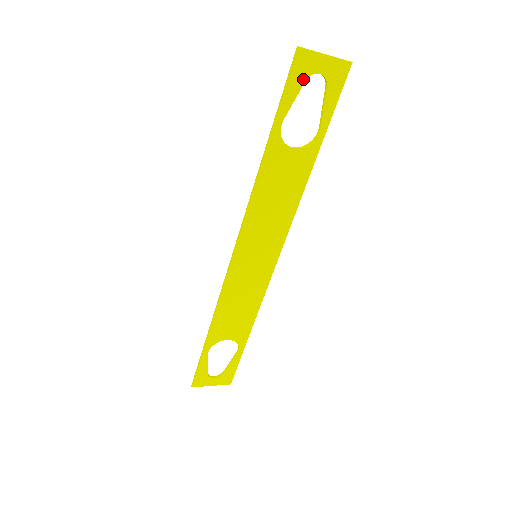
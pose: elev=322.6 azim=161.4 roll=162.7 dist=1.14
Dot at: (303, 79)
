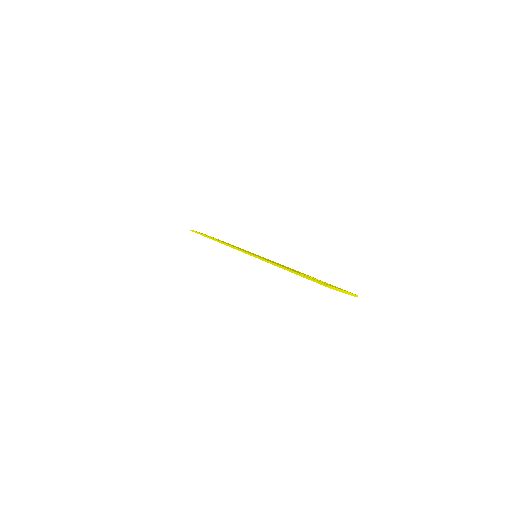
Dot at: occluded
